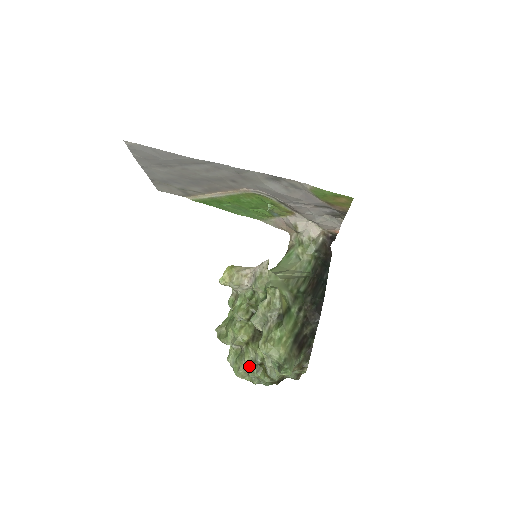
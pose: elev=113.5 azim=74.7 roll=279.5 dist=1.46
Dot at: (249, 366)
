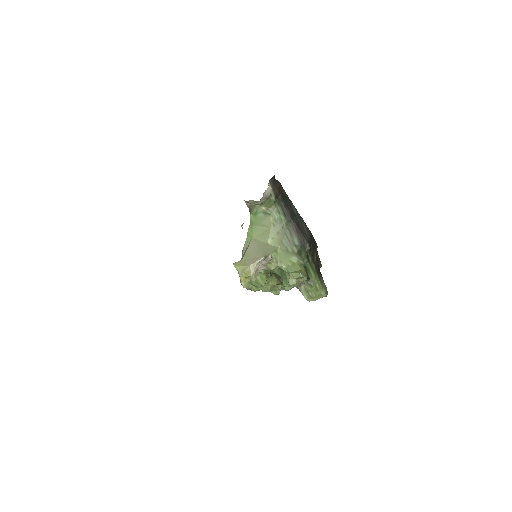
Dot at: (283, 288)
